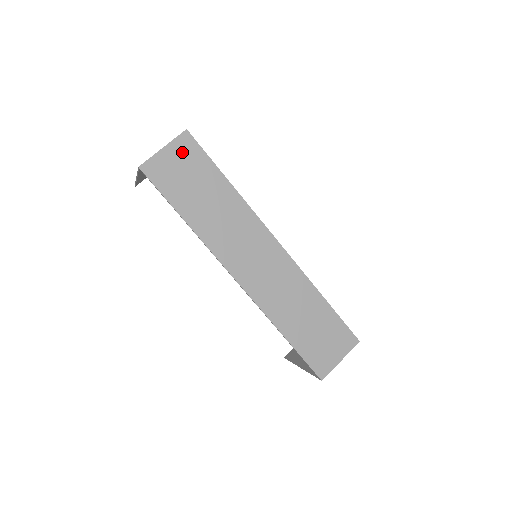
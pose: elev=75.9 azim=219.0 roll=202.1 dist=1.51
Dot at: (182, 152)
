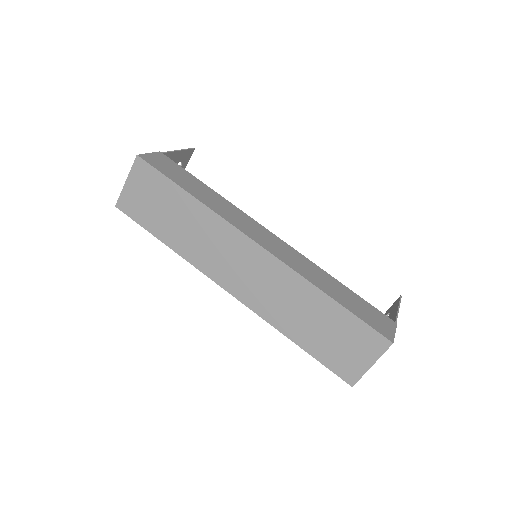
Dot at: (141, 179)
